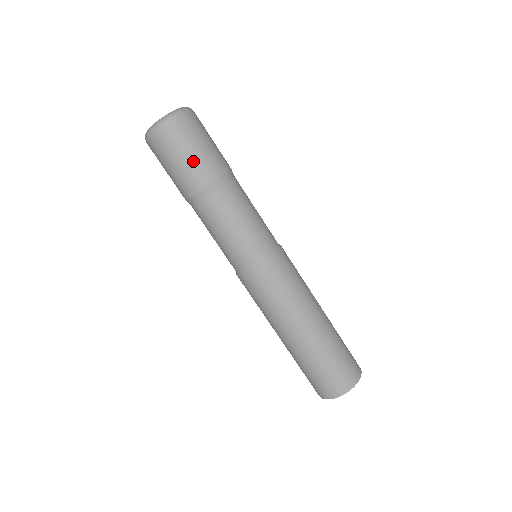
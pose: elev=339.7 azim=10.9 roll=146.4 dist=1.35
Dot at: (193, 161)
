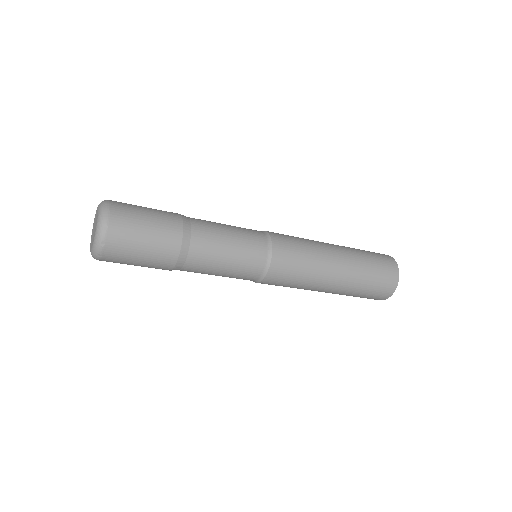
Dot at: (149, 258)
